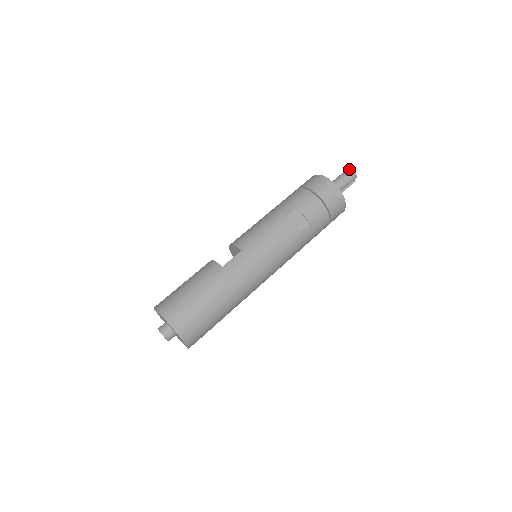
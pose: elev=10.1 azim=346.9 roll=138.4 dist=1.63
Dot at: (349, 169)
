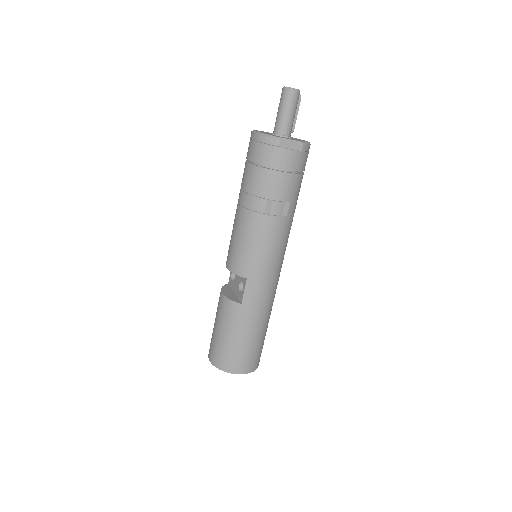
Dot at: (287, 91)
